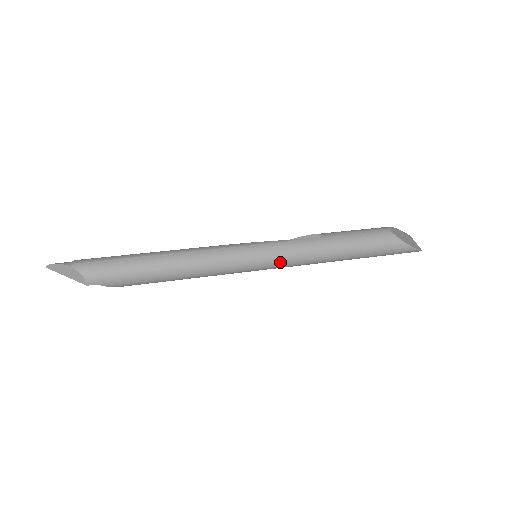
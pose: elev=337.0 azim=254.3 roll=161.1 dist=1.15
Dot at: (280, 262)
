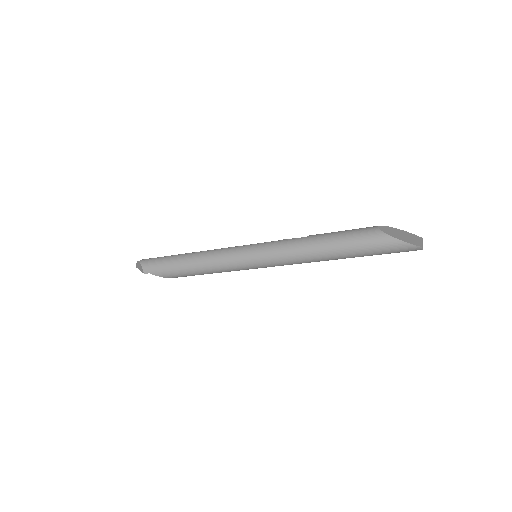
Dot at: (268, 258)
